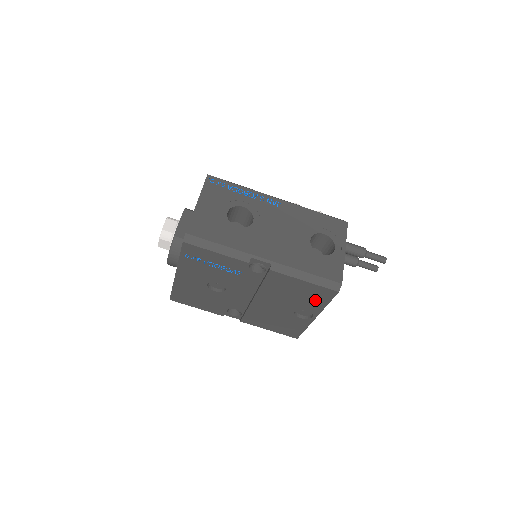
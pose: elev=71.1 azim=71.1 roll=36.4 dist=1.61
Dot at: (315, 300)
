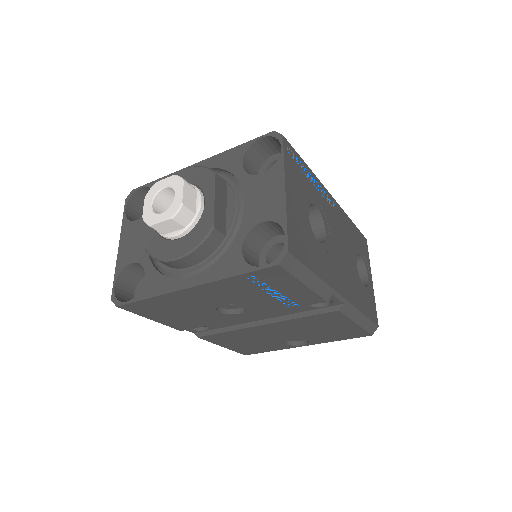
Dot at: (334, 336)
